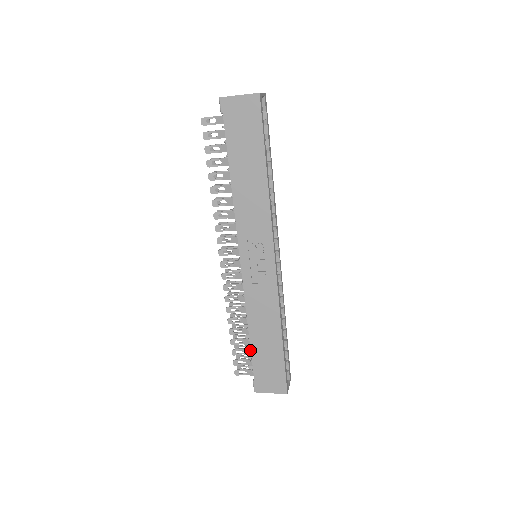
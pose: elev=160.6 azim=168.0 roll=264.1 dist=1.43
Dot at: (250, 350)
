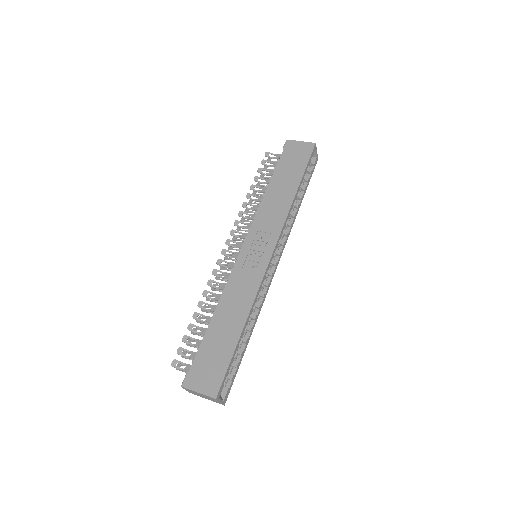
Dot at: (204, 335)
